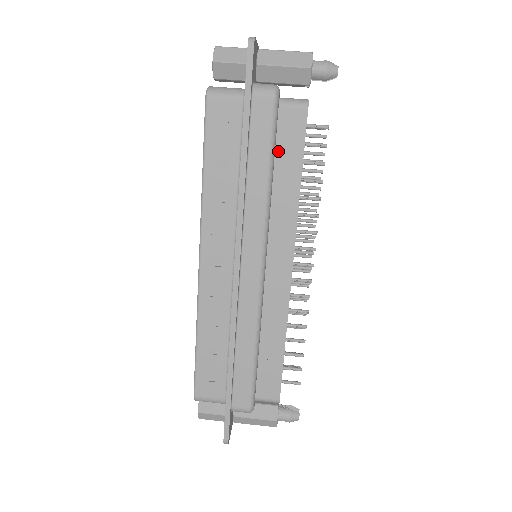
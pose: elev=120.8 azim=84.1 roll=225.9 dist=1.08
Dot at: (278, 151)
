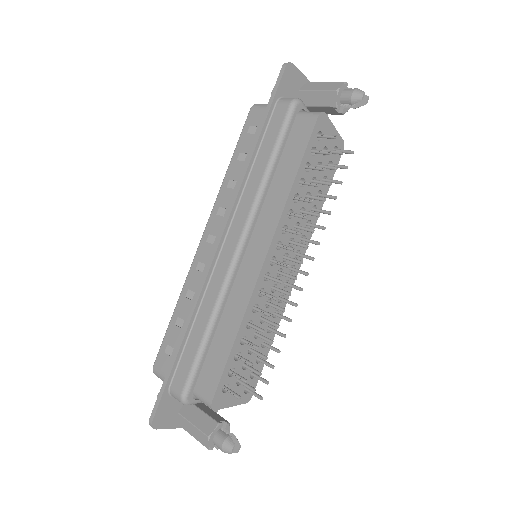
Dot at: (286, 151)
